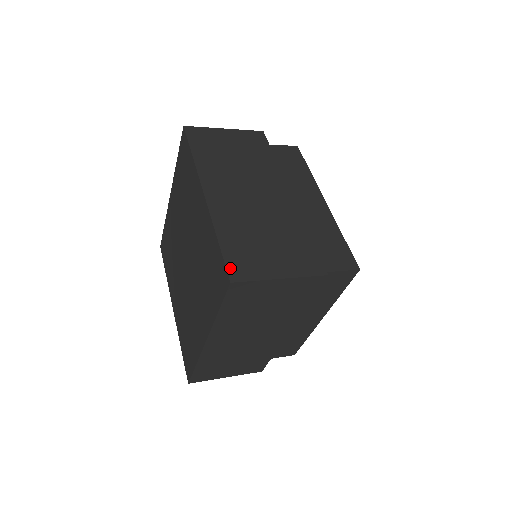
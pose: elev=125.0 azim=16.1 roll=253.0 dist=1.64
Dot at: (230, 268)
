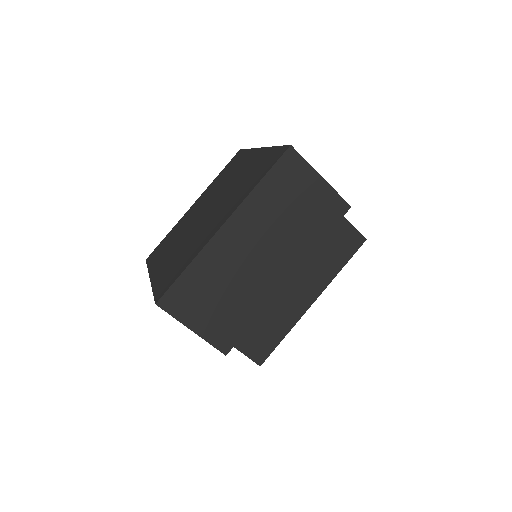
Dot at: (168, 295)
